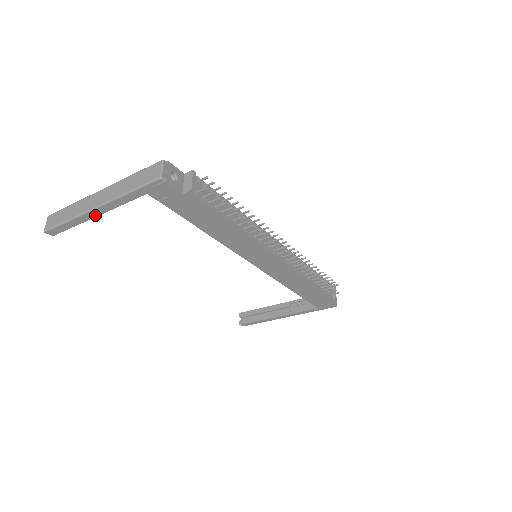
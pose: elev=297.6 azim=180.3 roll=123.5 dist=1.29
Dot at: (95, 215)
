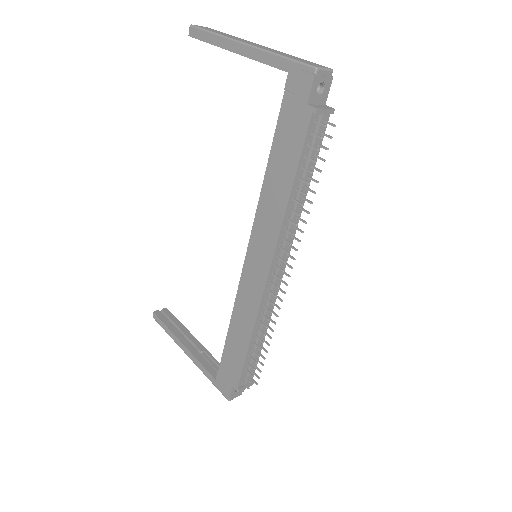
Dot at: (235, 50)
